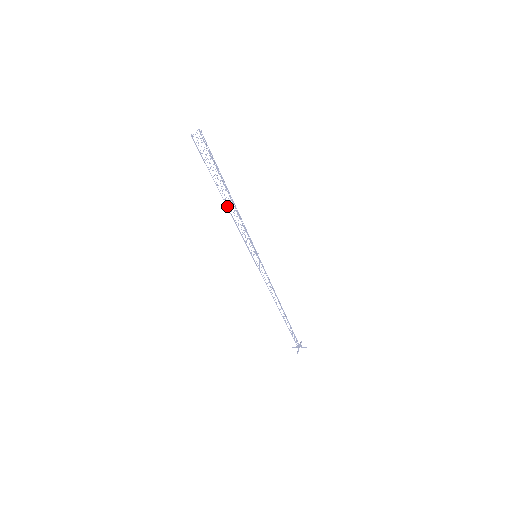
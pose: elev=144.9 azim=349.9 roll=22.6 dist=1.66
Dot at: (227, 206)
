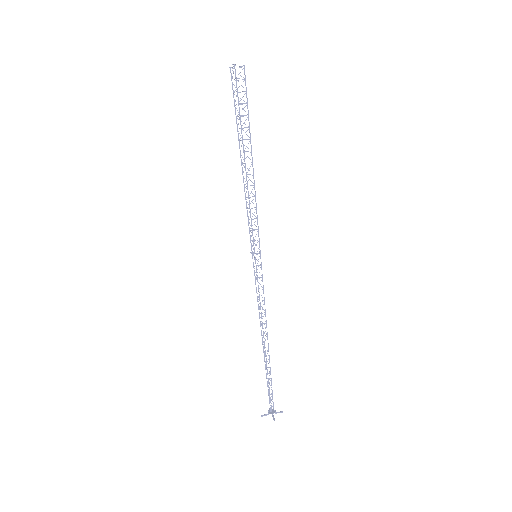
Dot at: occluded
